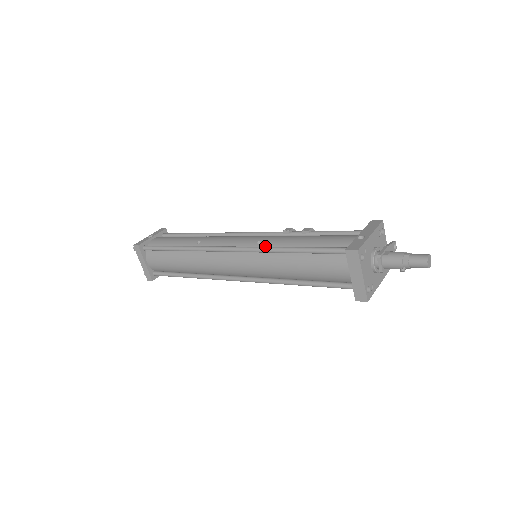
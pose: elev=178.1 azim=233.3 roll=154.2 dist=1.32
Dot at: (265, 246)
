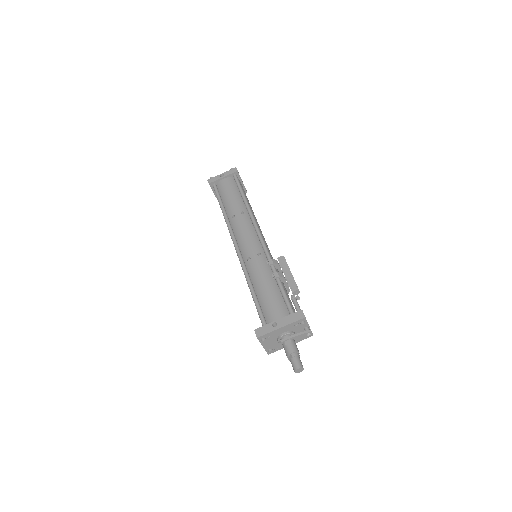
Dot at: (248, 267)
